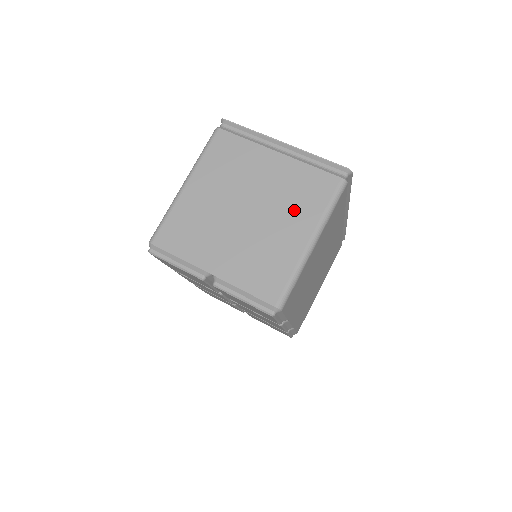
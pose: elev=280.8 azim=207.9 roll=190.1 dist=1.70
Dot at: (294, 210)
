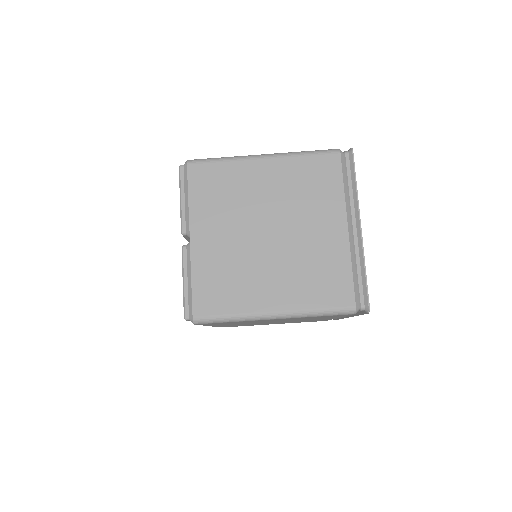
Dot at: (296, 279)
